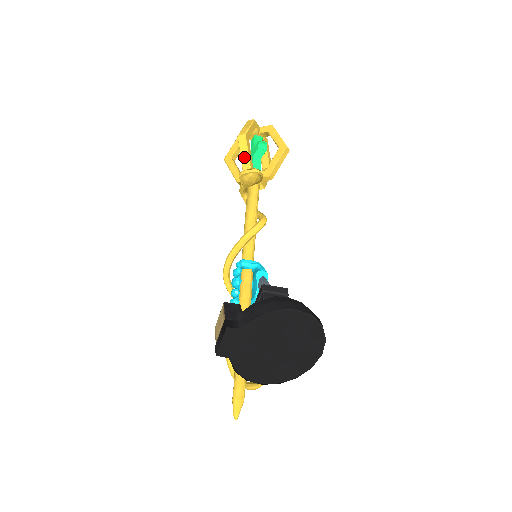
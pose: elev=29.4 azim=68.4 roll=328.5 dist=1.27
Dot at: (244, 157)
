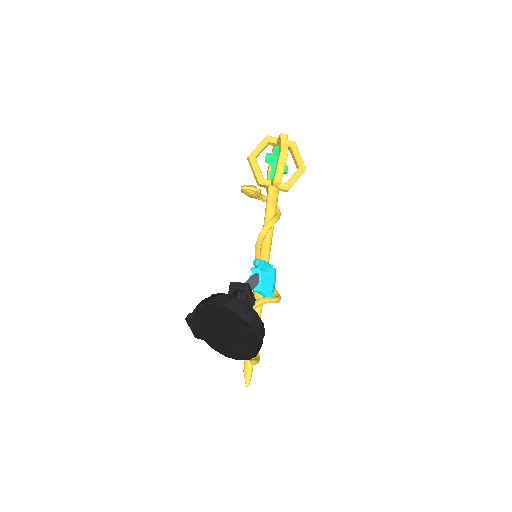
Dot at: (254, 174)
